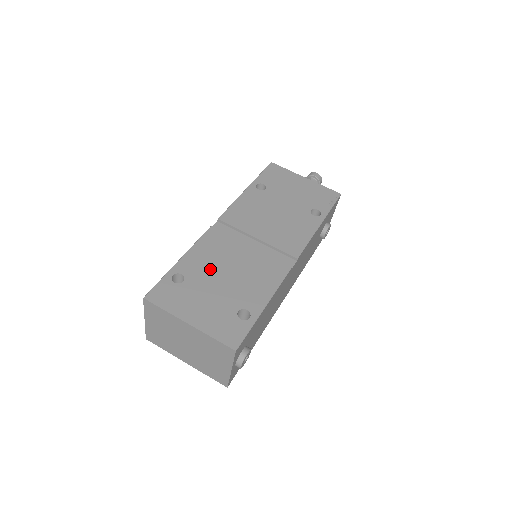
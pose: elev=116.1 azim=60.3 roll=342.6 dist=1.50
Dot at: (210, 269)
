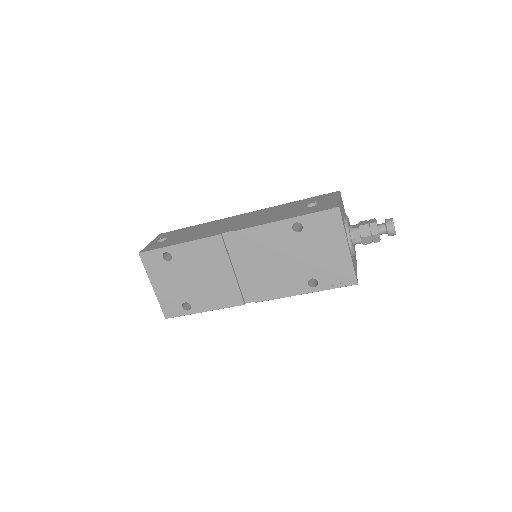
Dot at: (192, 266)
